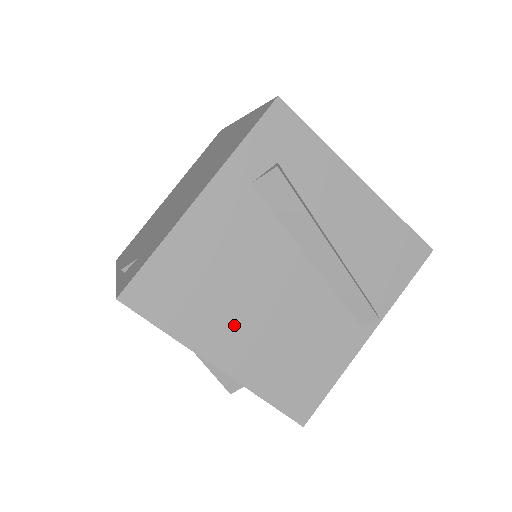
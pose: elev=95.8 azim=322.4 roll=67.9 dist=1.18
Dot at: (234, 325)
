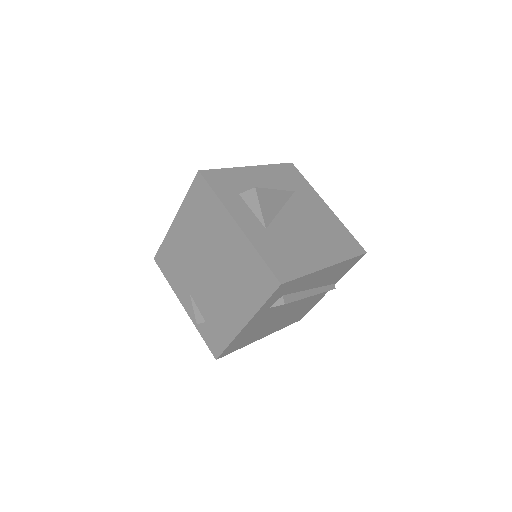
Dot at: (267, 330)
